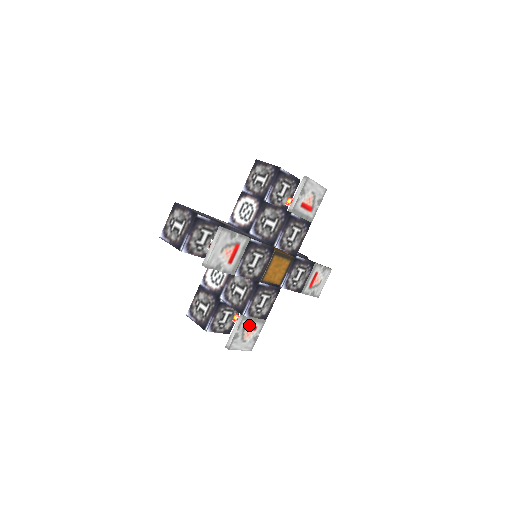
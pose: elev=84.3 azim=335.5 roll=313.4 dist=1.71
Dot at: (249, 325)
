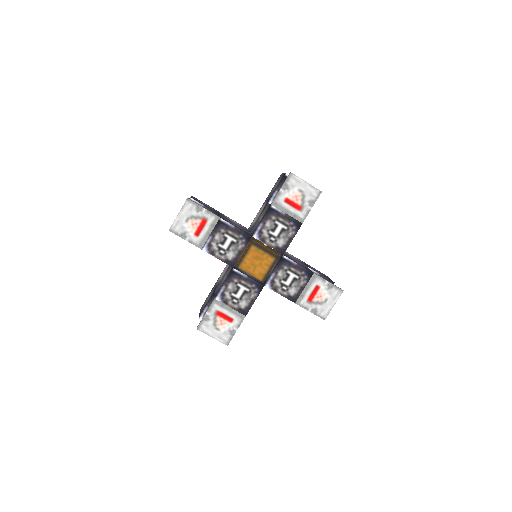
Dot at: (223, 313)
